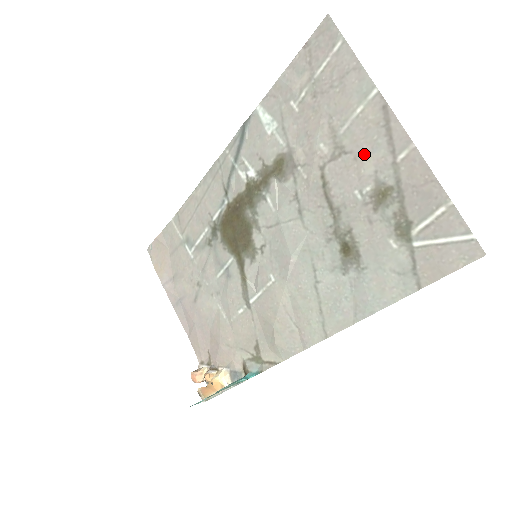
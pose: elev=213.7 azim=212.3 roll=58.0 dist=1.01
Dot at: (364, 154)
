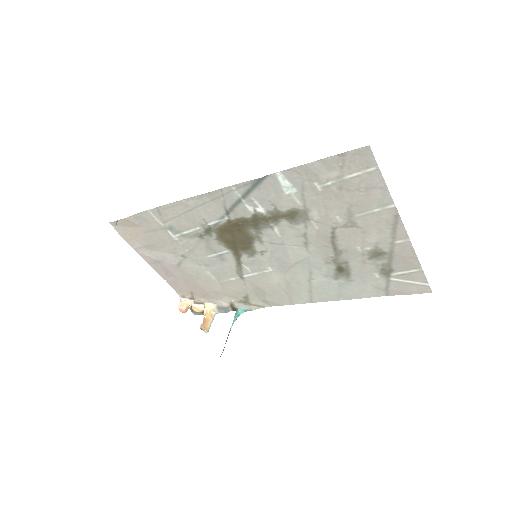
Dot at: (372, 232)
